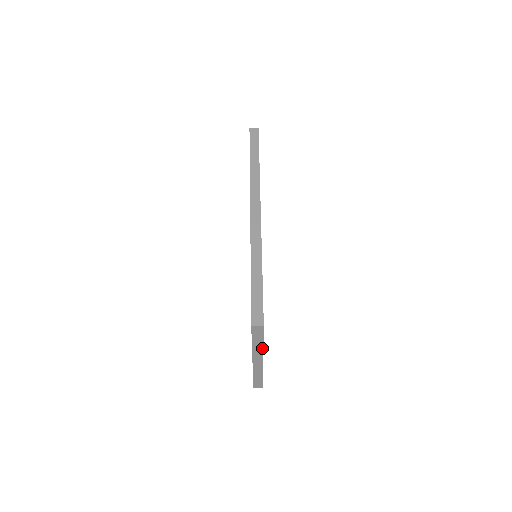
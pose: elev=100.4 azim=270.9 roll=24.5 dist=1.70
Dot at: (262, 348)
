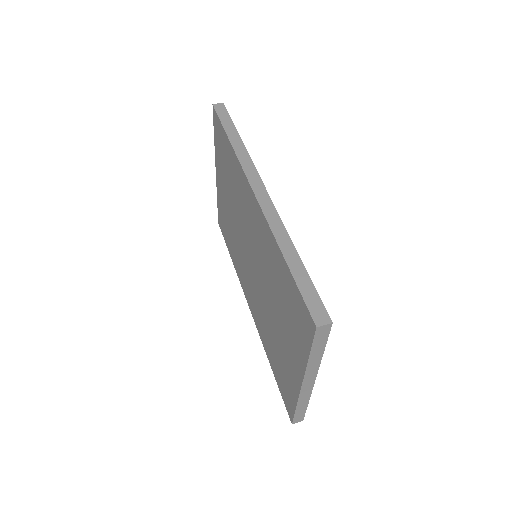
Dot at: (320, 360)
